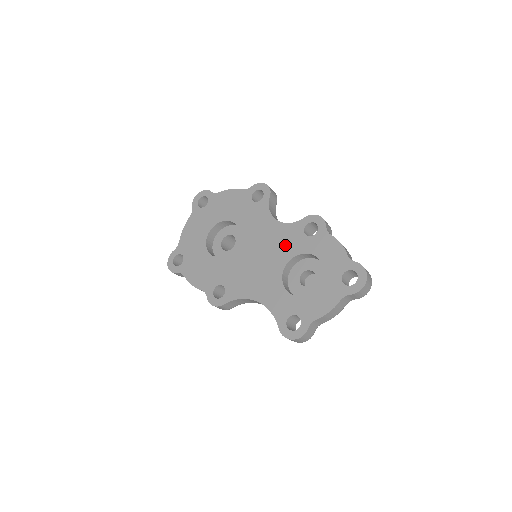
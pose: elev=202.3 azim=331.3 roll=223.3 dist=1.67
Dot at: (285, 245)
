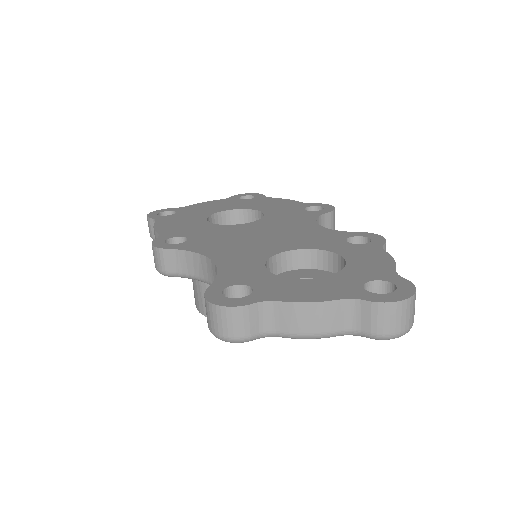
Dot at: (308, 239)
